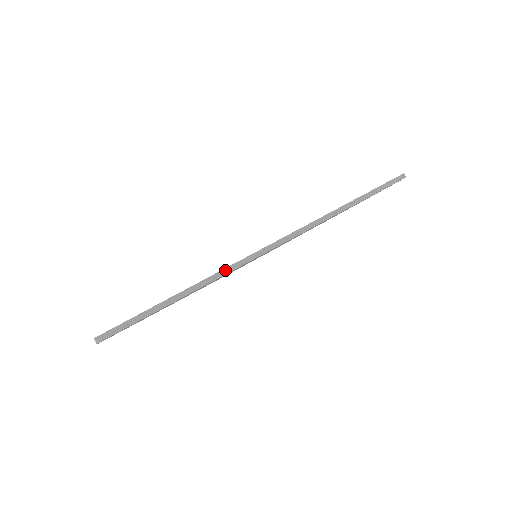
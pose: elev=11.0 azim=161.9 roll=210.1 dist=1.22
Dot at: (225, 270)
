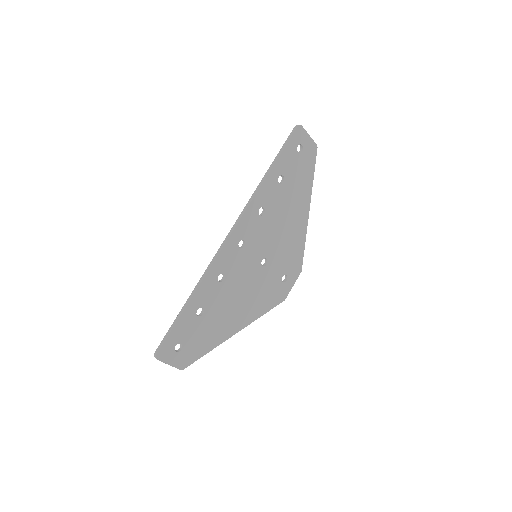
Dot at: (206, 271)
